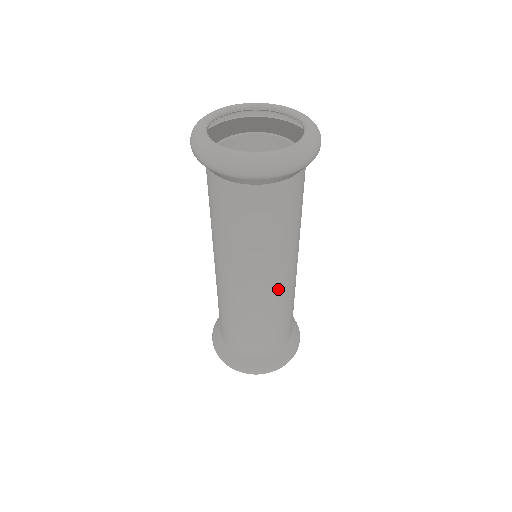
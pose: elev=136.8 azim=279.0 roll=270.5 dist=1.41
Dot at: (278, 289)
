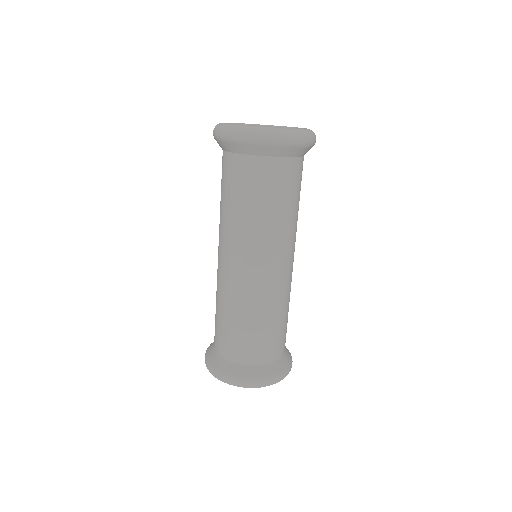
Dot at: (262, 278)
